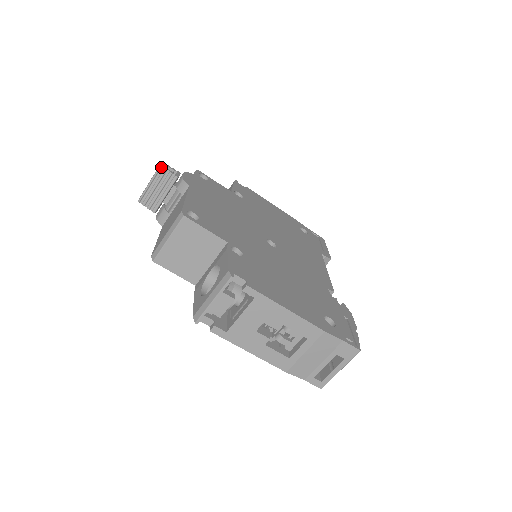
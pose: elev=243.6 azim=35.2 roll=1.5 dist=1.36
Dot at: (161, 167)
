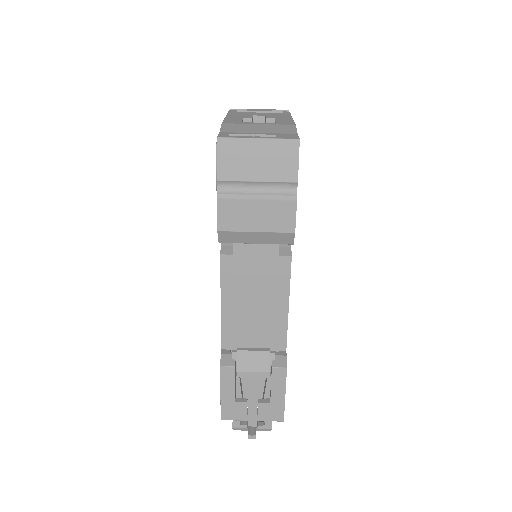
Dot at: occluded
